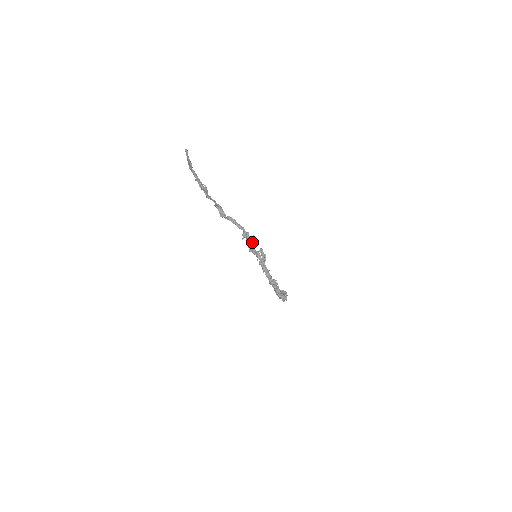
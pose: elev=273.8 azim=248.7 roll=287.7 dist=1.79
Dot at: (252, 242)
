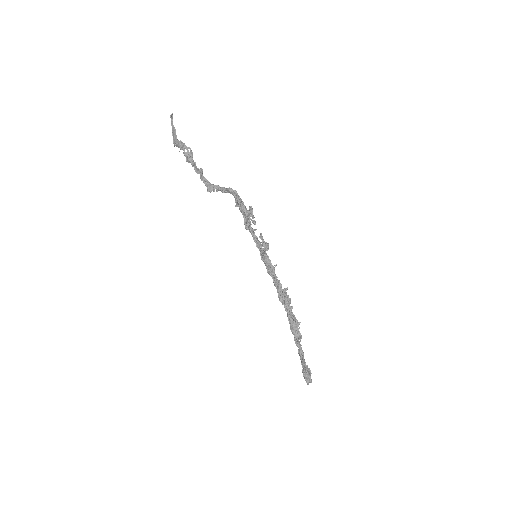
Dot at: (248, 215)
